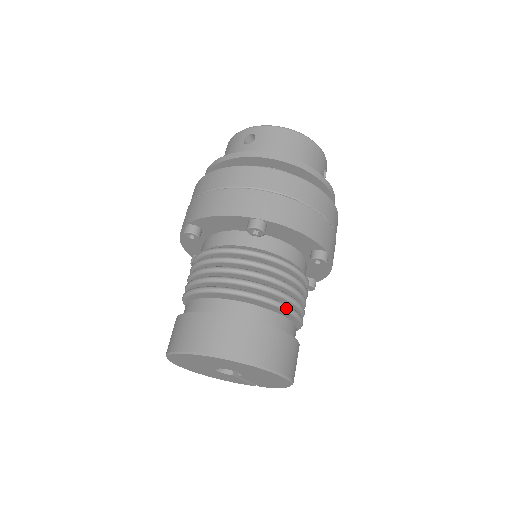
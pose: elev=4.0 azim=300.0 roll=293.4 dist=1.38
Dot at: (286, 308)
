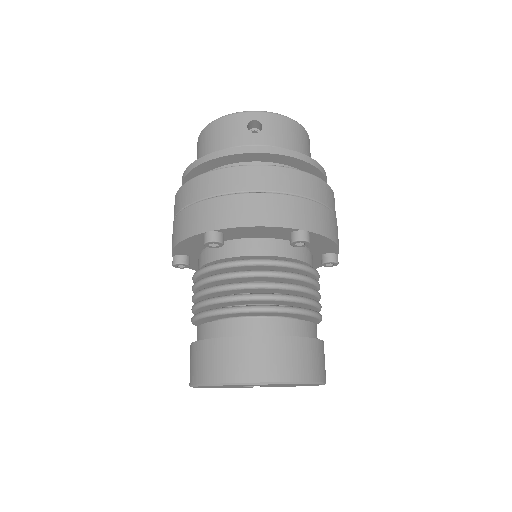
Dot at: (321, 317)
